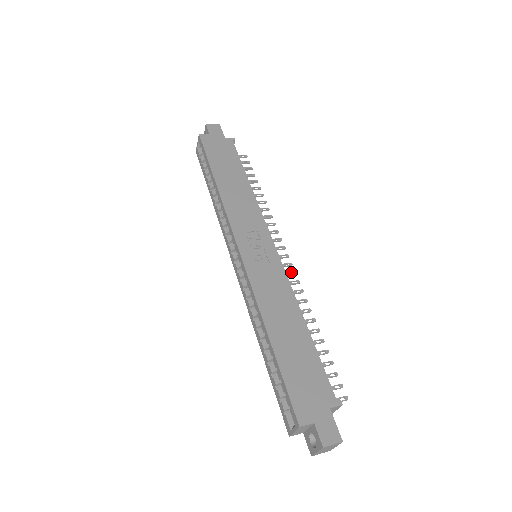
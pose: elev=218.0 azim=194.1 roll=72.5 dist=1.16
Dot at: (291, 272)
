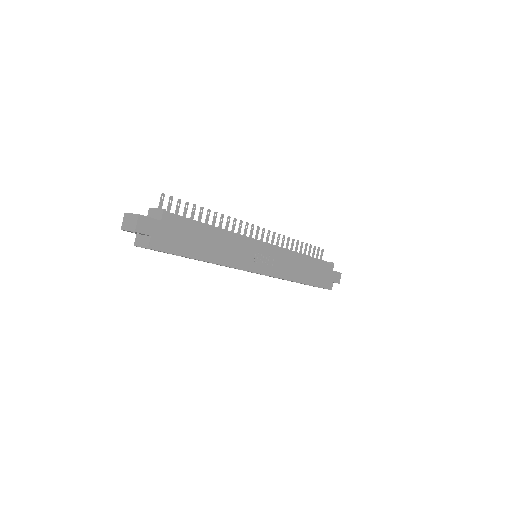
Dot at: occluded
